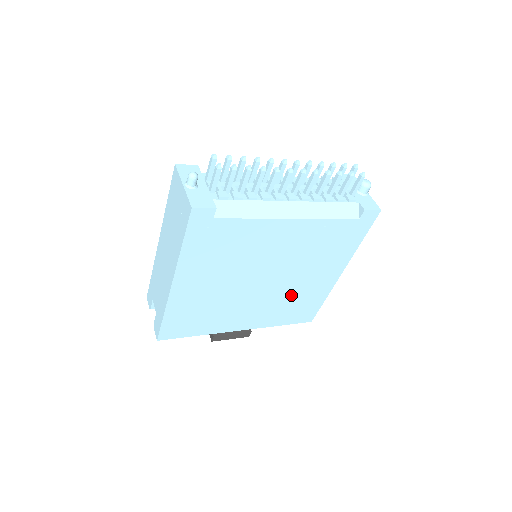
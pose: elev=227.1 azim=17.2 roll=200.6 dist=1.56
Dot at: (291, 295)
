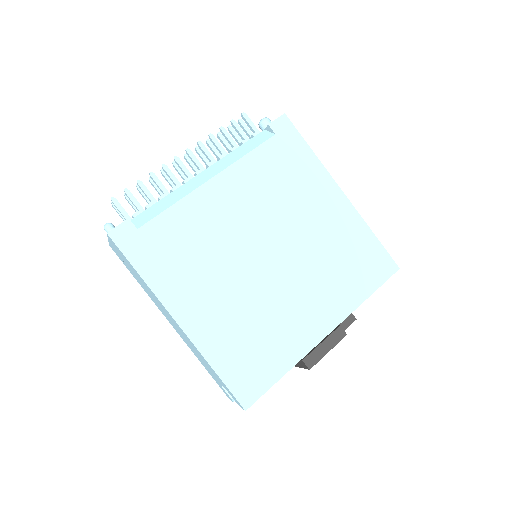
Dot at: (324, 253)
